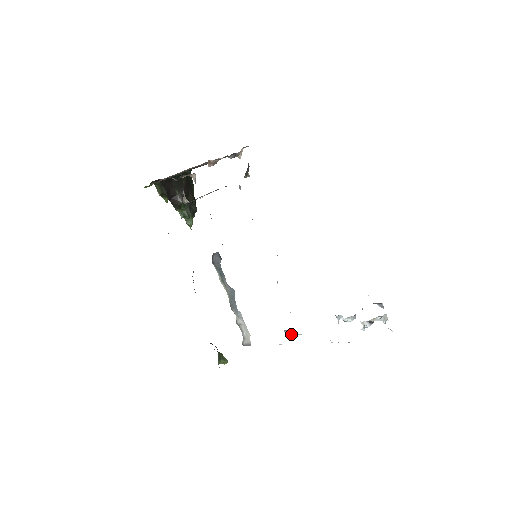
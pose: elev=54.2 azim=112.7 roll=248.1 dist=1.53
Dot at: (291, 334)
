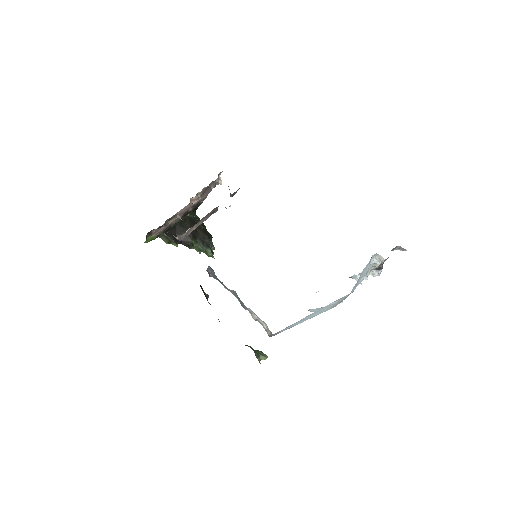
Dot at: occluded
